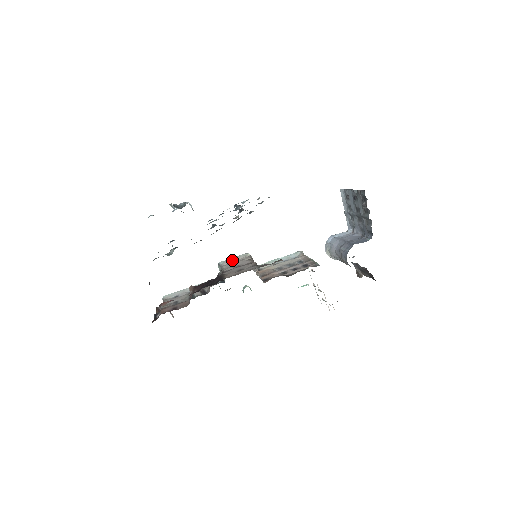
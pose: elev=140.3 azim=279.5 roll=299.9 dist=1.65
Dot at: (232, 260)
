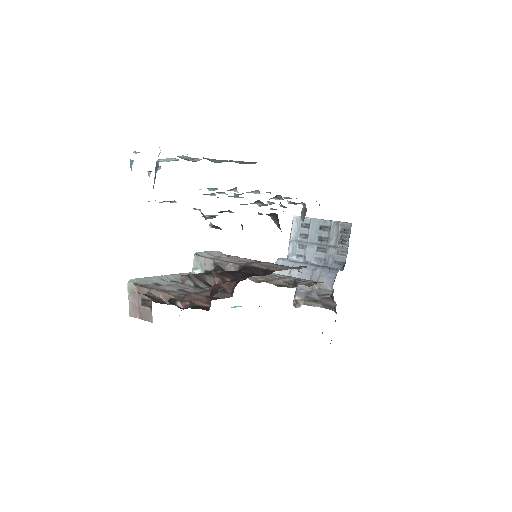
Dot at: (212, 254)
